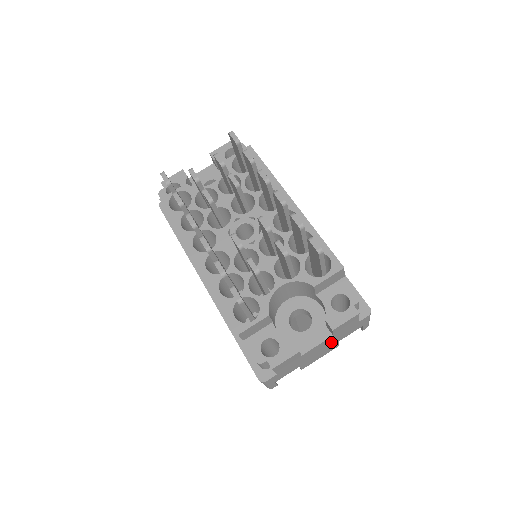
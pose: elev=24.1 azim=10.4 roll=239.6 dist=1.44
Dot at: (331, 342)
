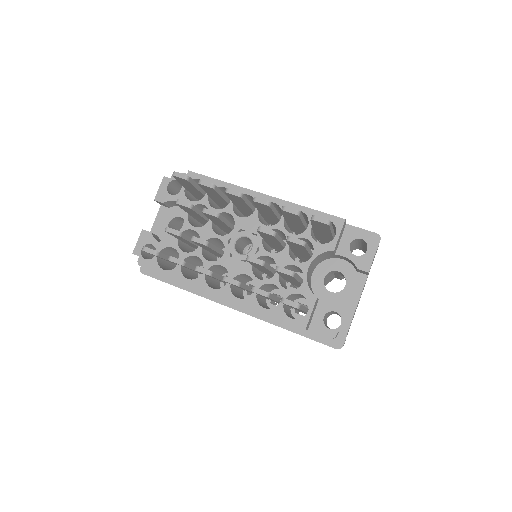
Dot at: occluded
